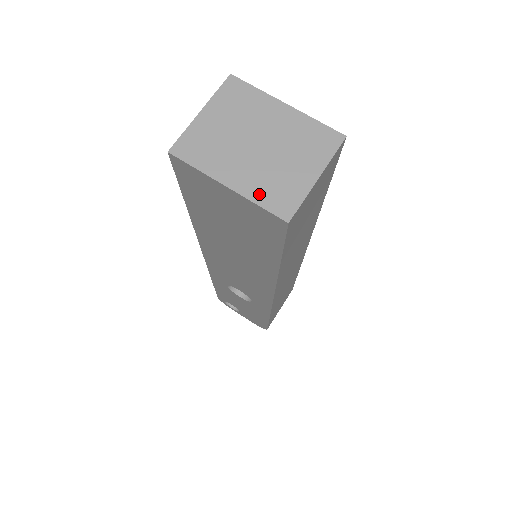
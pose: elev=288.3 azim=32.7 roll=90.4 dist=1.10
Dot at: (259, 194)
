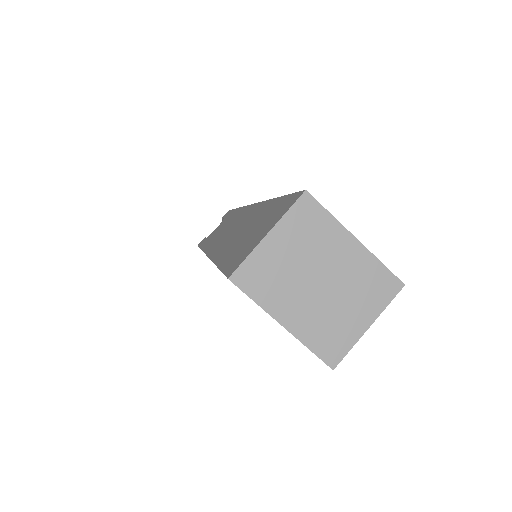
Dot at: (312, 338)
